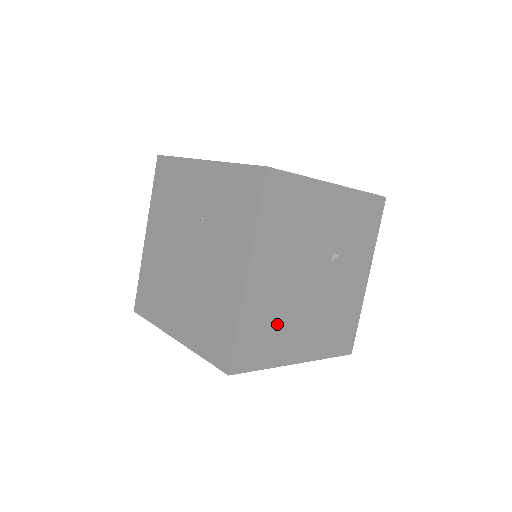
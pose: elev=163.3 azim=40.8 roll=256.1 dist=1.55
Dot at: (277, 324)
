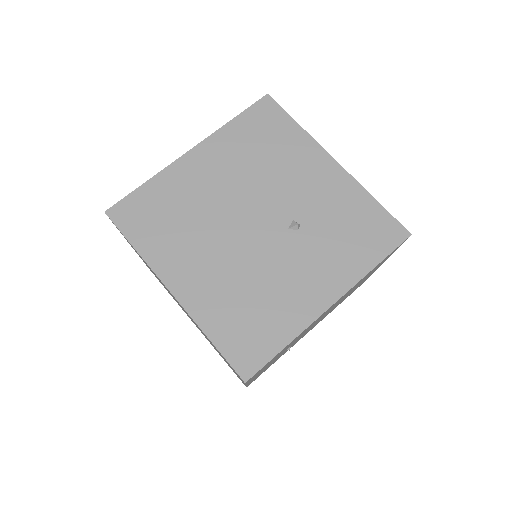
Dot at: (182, 221)
